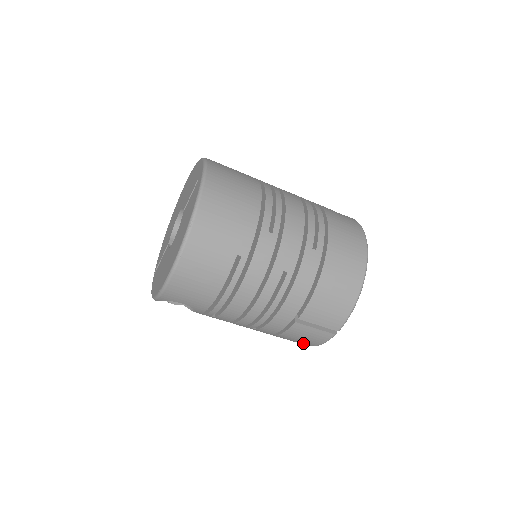
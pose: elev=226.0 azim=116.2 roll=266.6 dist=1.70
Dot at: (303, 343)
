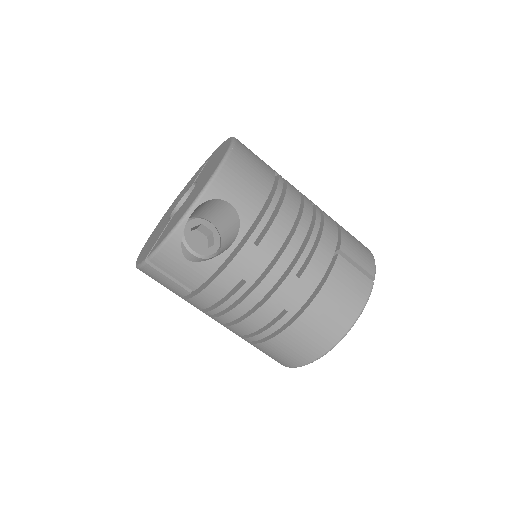
Dot at: (345, 312)
